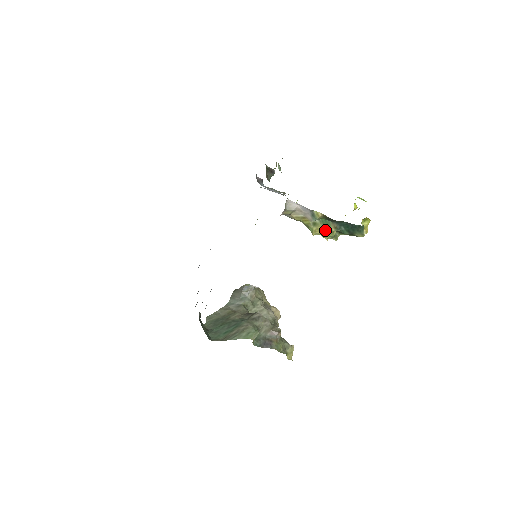
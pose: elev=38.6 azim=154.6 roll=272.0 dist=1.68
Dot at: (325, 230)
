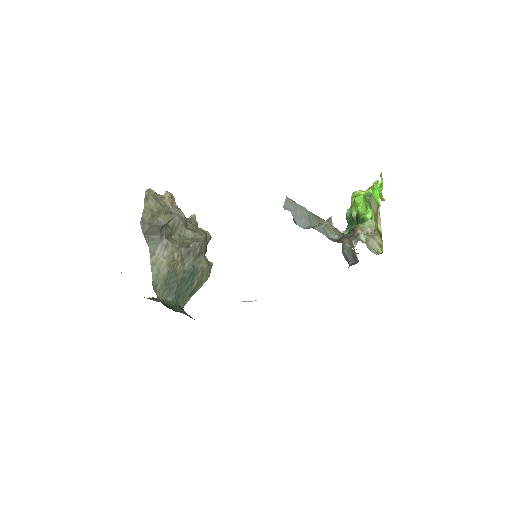
Dot at: occluded
